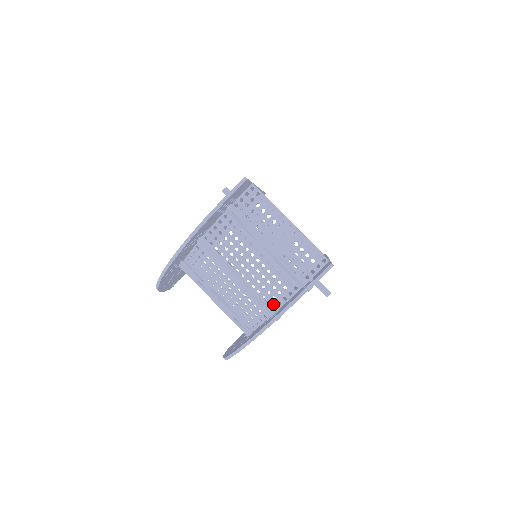
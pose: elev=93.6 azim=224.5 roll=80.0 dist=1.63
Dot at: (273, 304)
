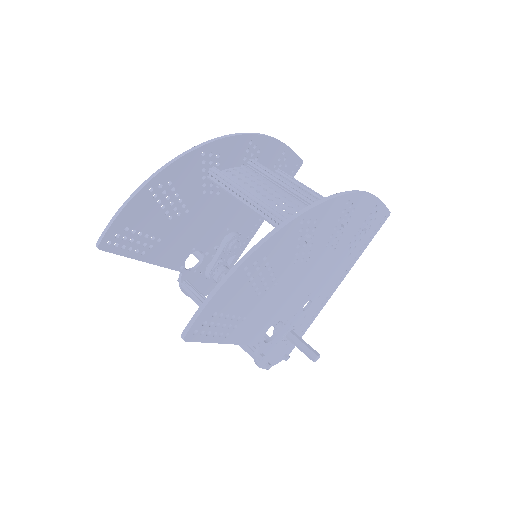
Dot at: occluded
